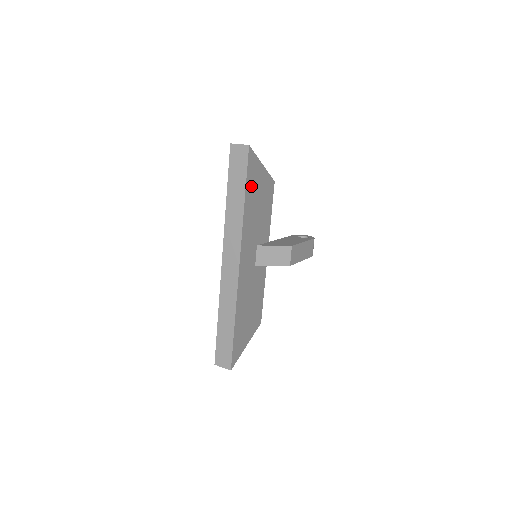
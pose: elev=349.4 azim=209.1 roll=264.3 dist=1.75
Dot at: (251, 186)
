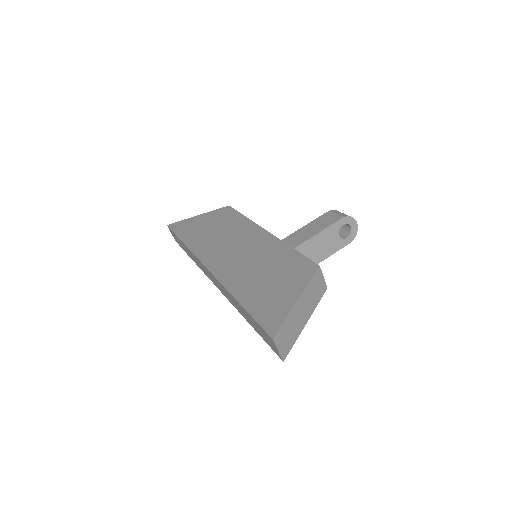
Dot at: occluded
